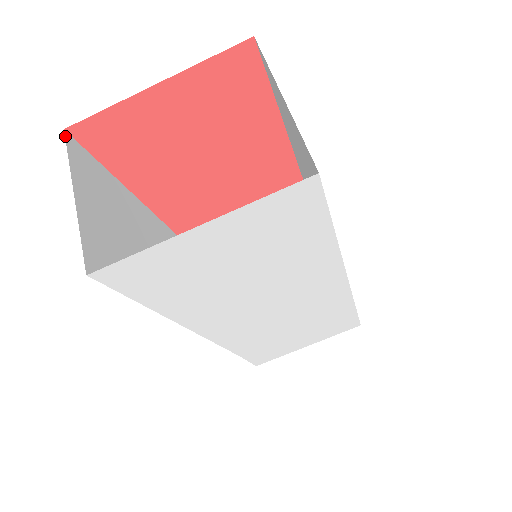
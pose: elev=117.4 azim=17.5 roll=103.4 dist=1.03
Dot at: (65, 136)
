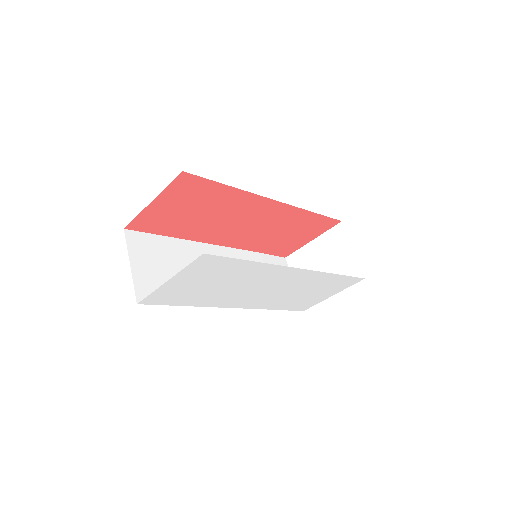
Dot at: (125, 233)
